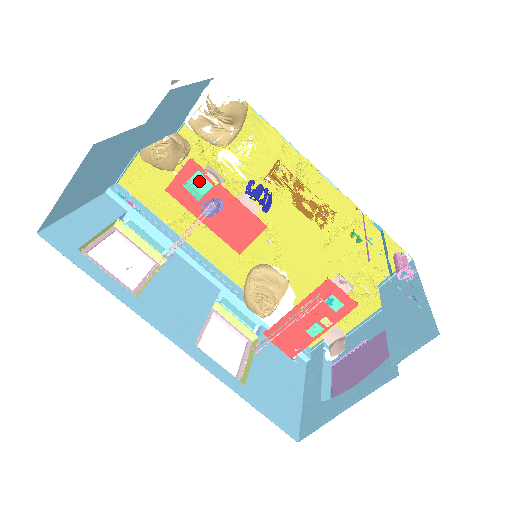
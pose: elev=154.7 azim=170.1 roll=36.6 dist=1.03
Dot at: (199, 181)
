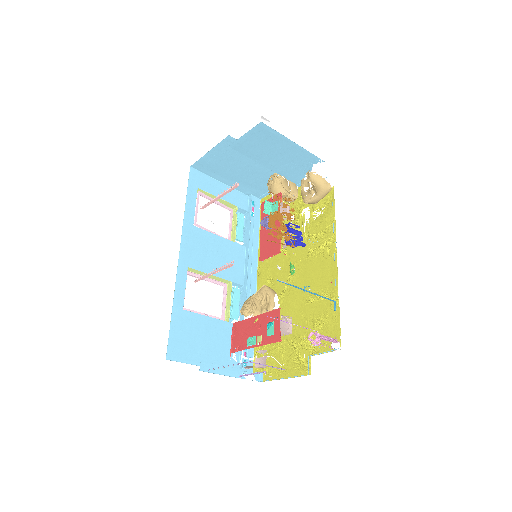
Dot at: (275, 206)
